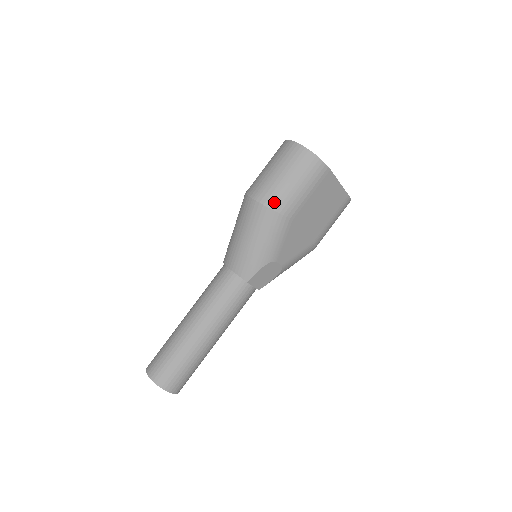
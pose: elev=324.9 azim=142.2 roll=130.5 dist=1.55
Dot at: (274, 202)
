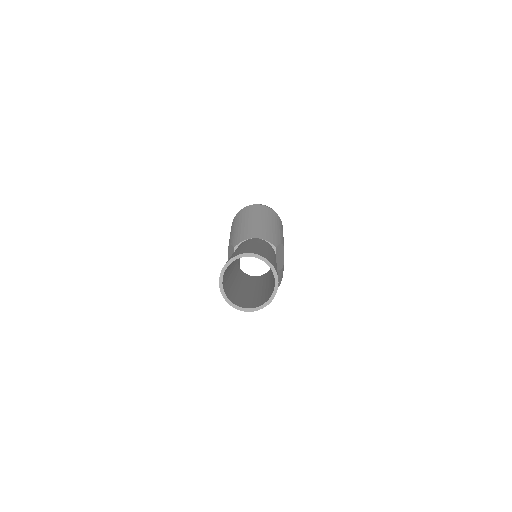
Dot at: occluded
